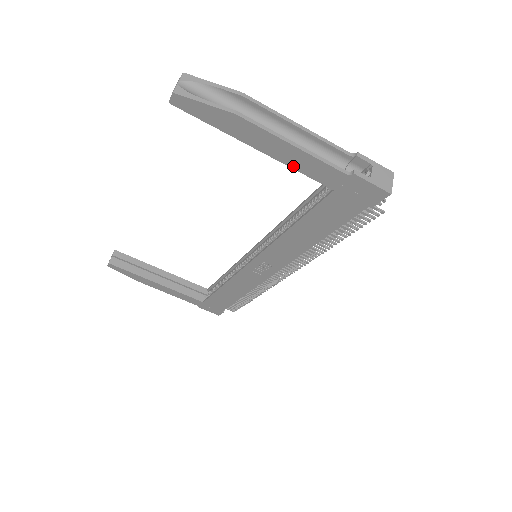
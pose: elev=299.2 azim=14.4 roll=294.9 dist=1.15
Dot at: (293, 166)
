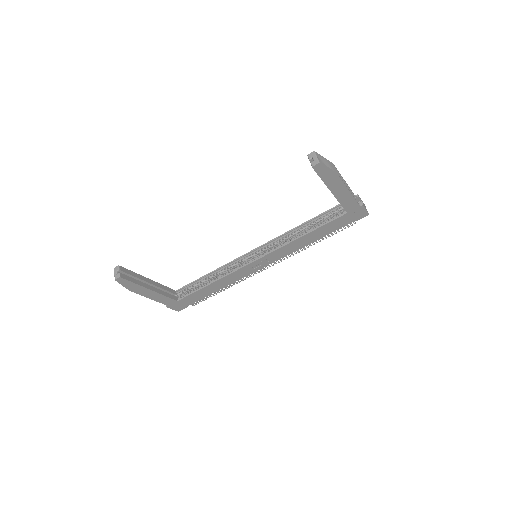
Dot at: (340, 201)
